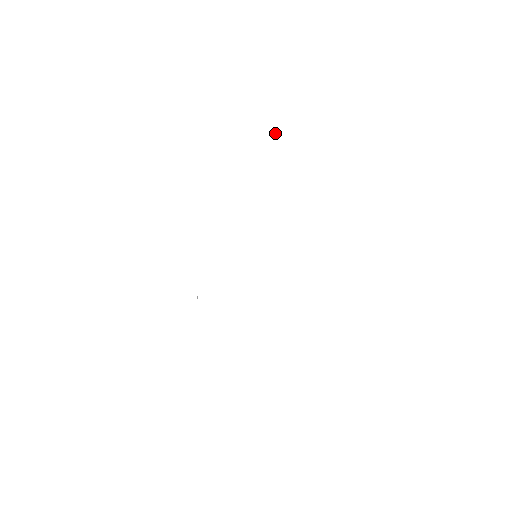
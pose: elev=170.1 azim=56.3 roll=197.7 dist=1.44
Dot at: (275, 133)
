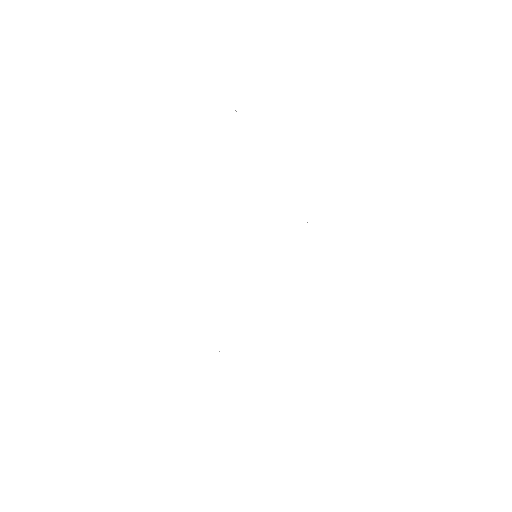
Dot at: occluded
